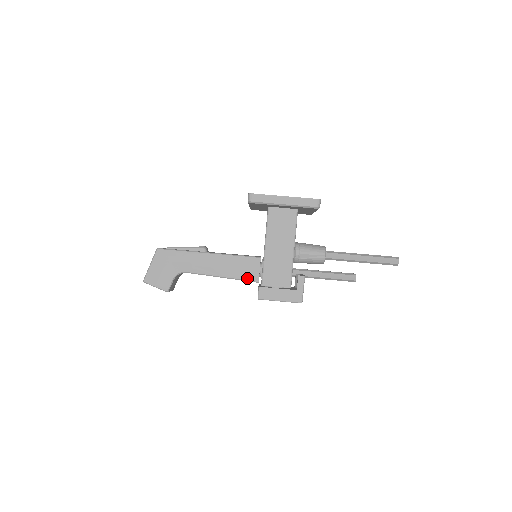
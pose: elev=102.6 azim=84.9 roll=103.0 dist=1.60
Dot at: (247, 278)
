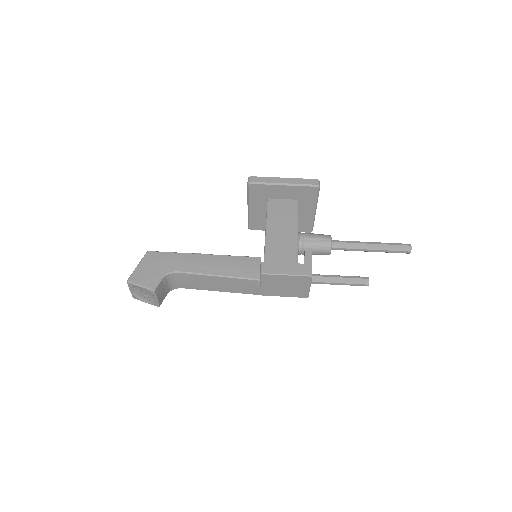
Dot at: (247, 276)
